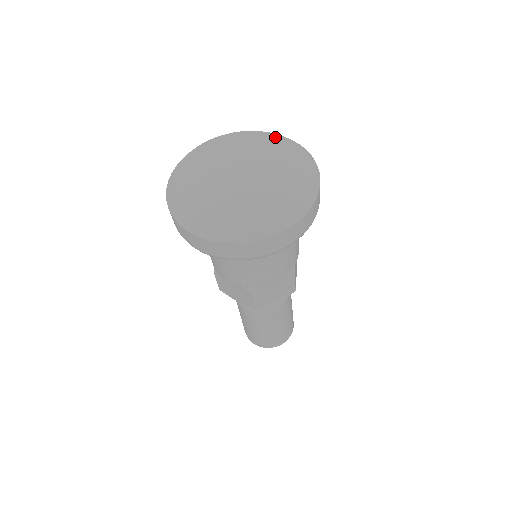
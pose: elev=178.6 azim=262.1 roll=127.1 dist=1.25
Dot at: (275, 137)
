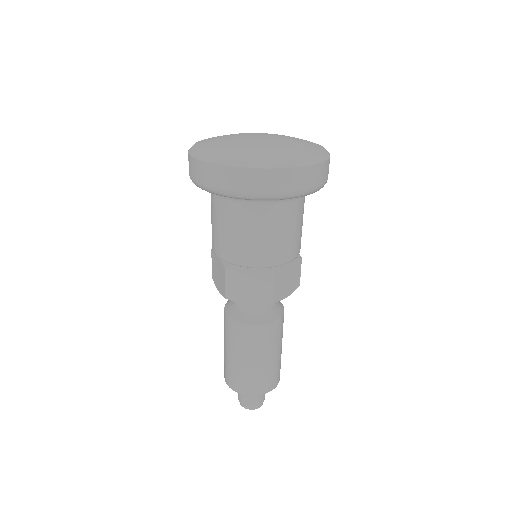
Dot at: occluded
